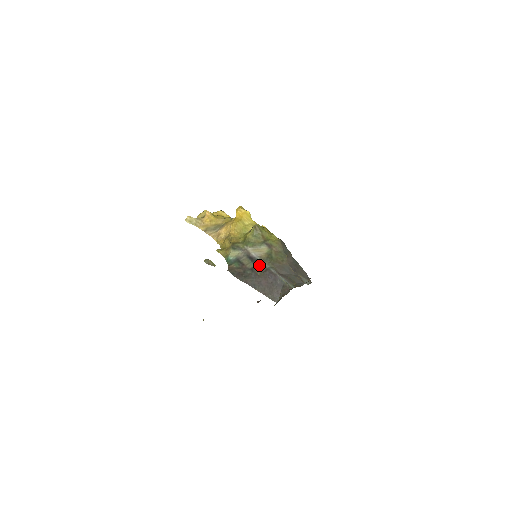
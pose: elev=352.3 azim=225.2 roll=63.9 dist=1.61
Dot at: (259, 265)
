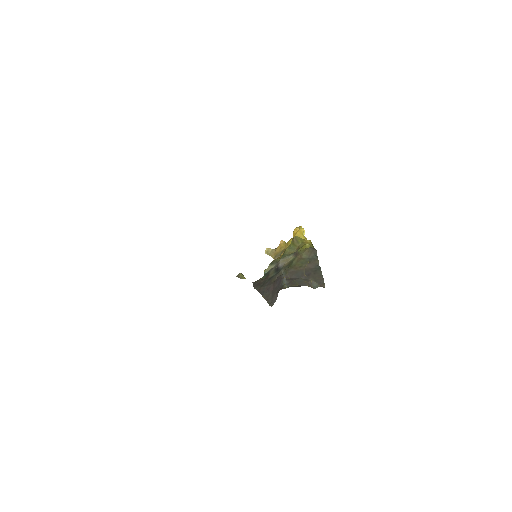
Dot at: (278, 273)
